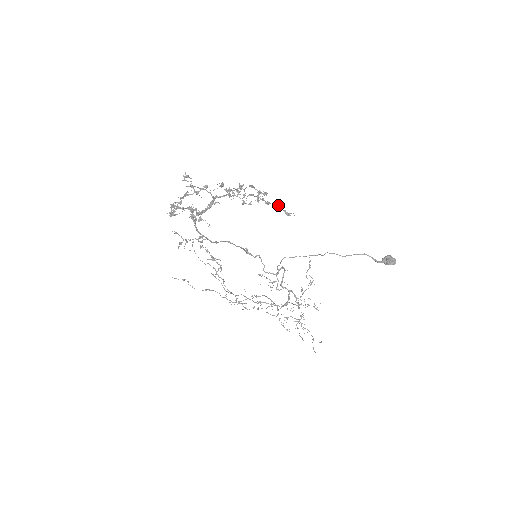
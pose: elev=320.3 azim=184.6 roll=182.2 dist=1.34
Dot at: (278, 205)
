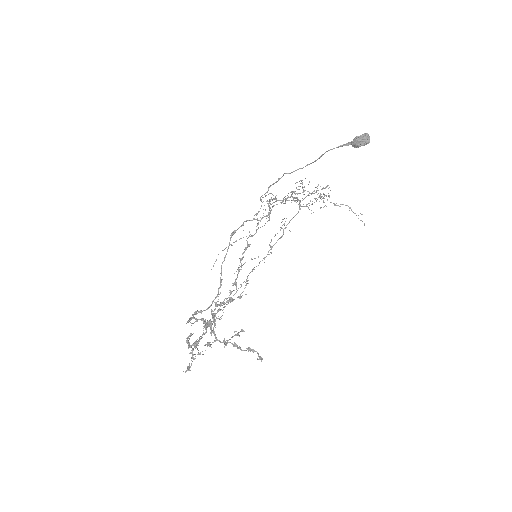
Dot at: occluded
